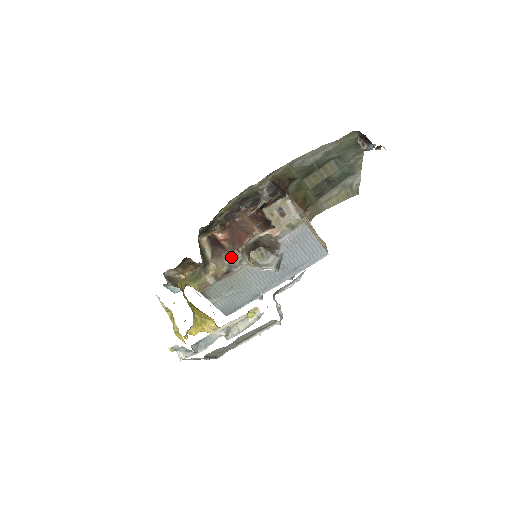
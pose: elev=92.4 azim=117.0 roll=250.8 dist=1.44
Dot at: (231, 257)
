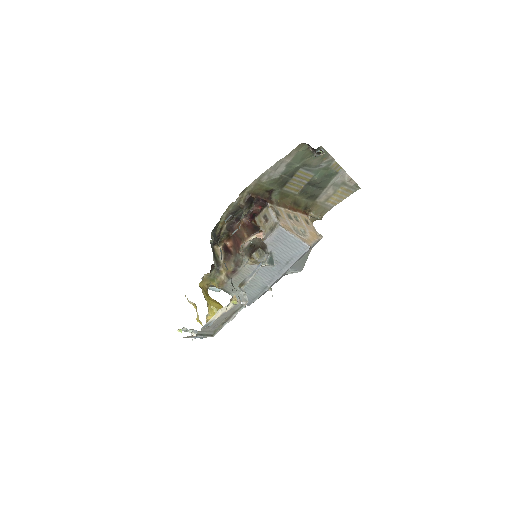
Dot at: (235, 259)
